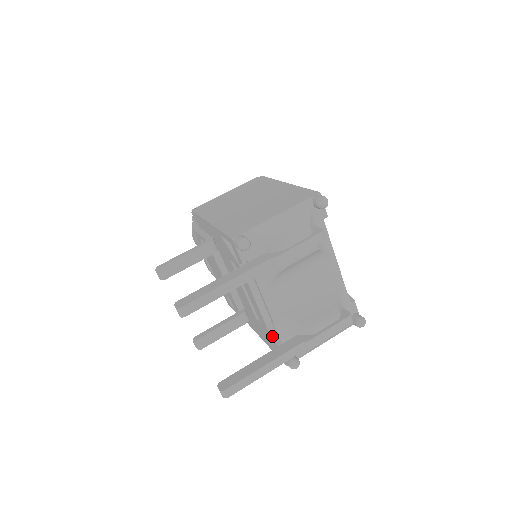
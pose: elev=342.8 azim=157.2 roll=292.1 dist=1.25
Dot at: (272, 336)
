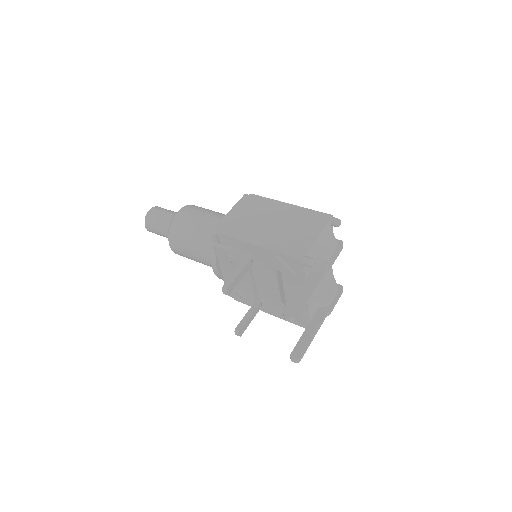
Dot at: occluded
